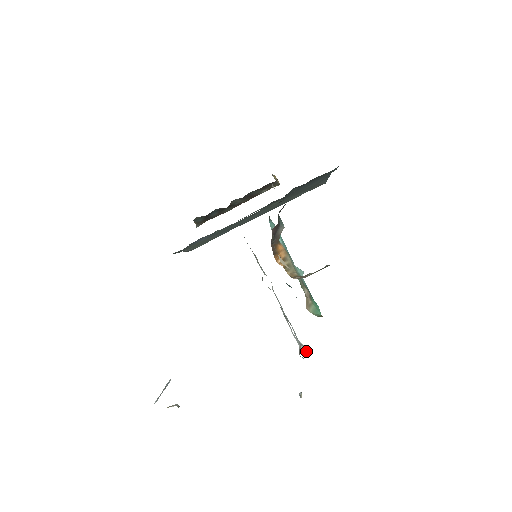
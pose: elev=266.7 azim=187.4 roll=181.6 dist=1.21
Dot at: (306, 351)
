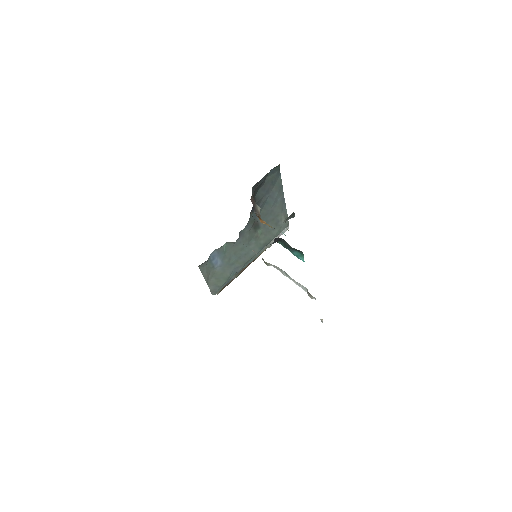
Dot at: occluded
